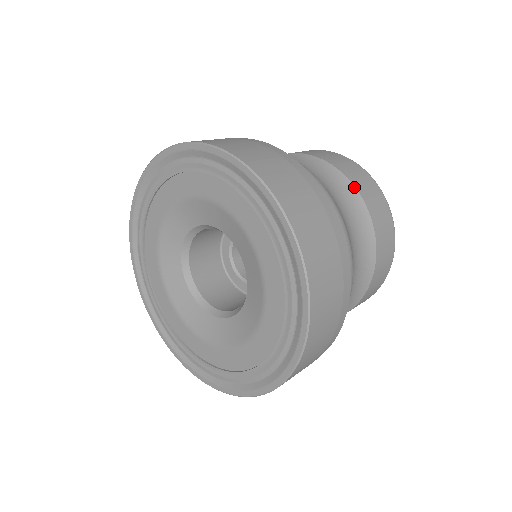
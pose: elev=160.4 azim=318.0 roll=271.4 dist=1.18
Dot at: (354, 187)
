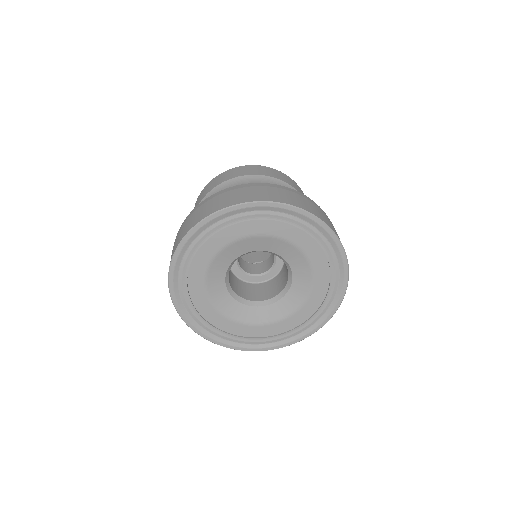
Dot at: occluded
